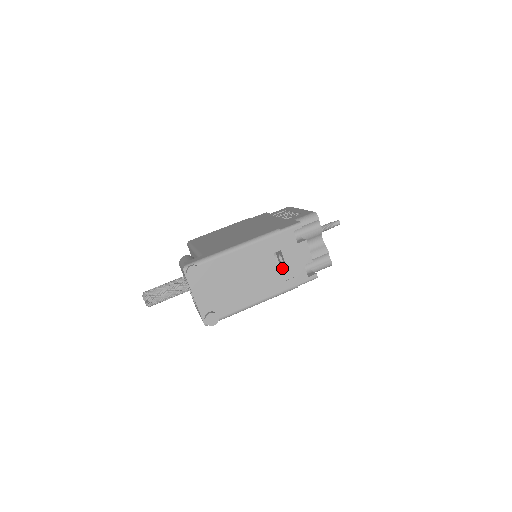
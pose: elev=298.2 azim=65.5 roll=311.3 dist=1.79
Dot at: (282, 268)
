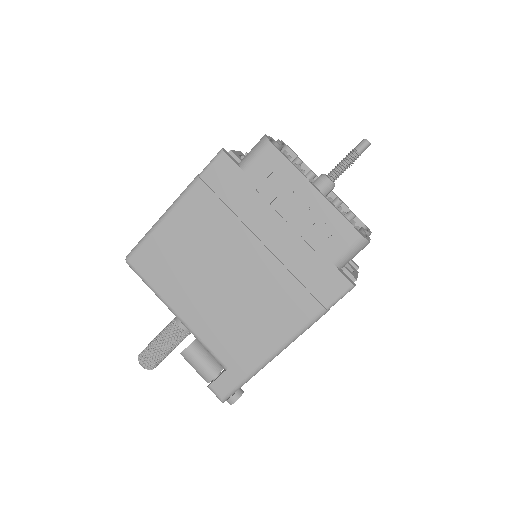
Dot at: occluded
